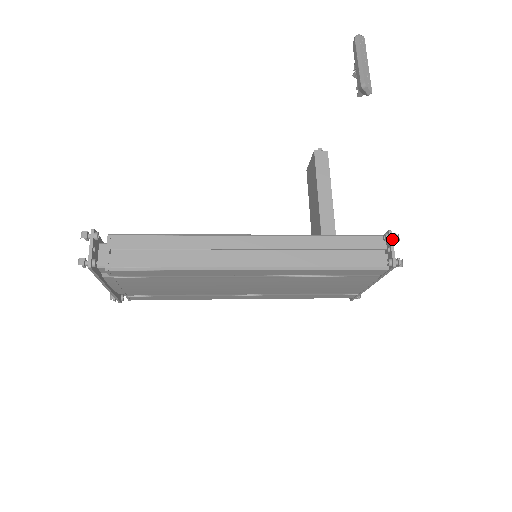
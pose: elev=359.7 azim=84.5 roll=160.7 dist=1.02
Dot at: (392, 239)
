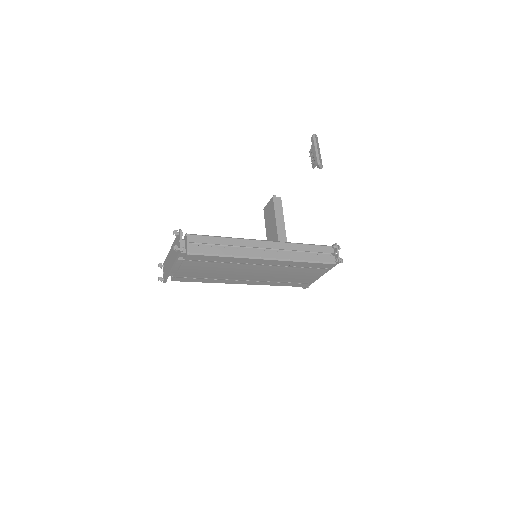
Dot at: (337, 248)
